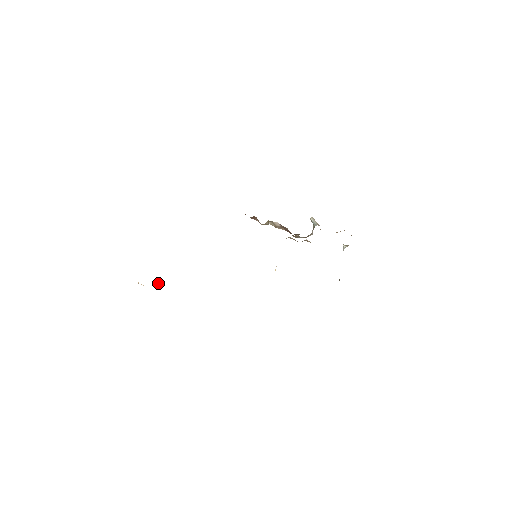
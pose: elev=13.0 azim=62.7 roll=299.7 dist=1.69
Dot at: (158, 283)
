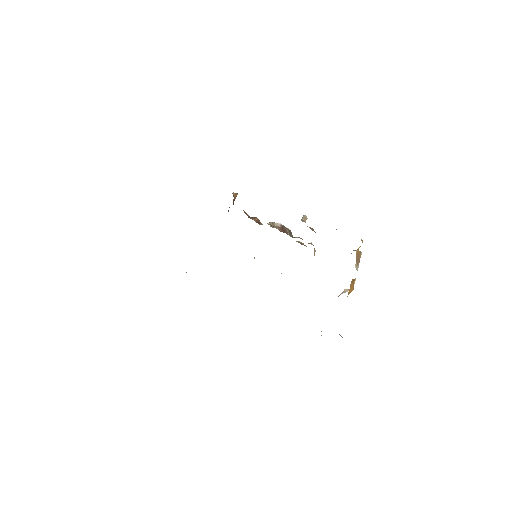
Dot at: occluded
